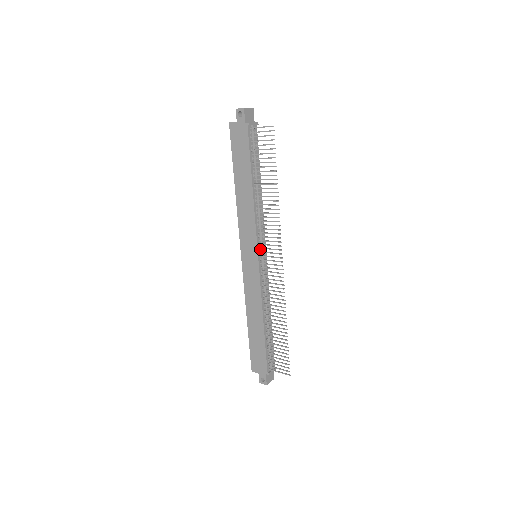
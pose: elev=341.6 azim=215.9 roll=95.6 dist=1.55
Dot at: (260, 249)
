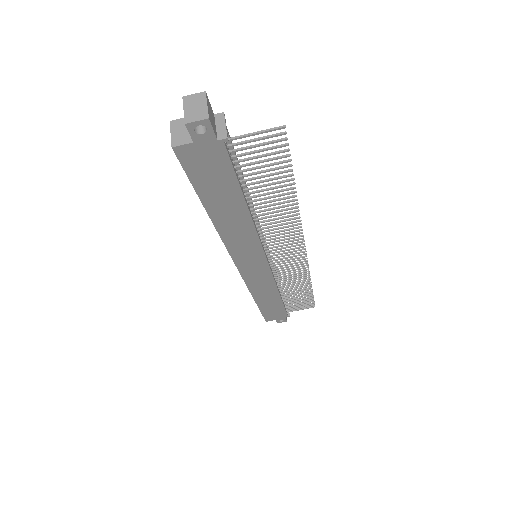
Dot at: (265, 251)
